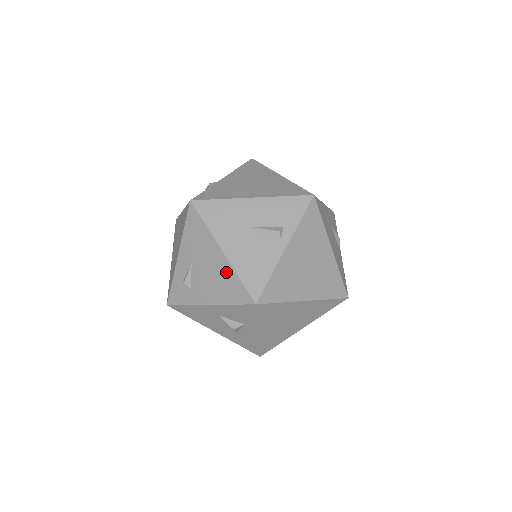
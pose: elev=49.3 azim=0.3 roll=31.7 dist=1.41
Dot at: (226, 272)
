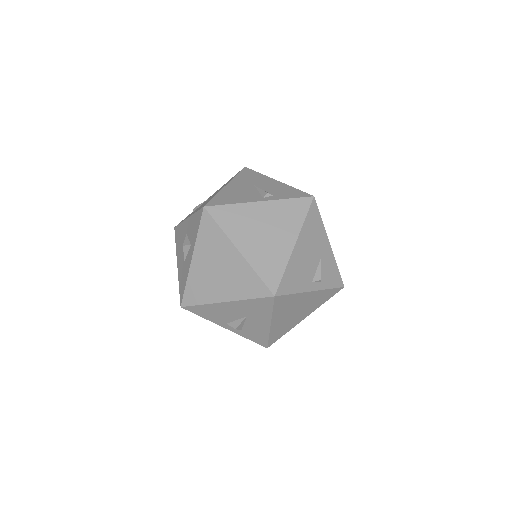
Dot at: (214, 195)
